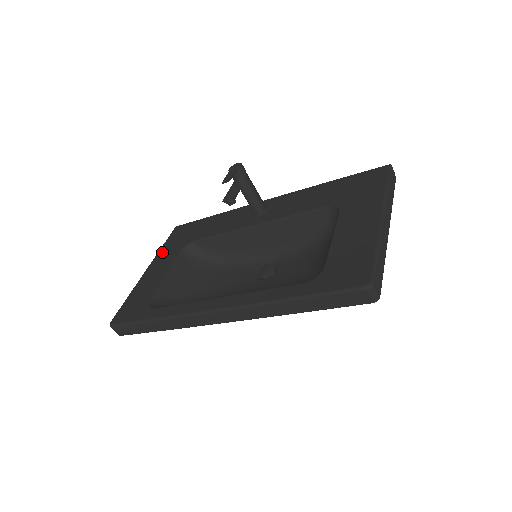
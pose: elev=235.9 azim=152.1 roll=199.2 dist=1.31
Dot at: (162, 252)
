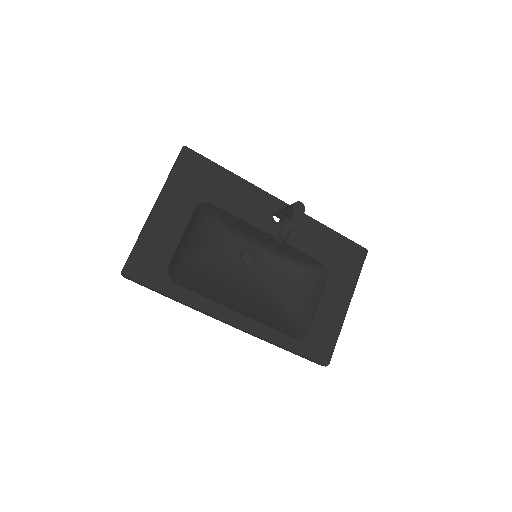
Dot at: (173, 189)
